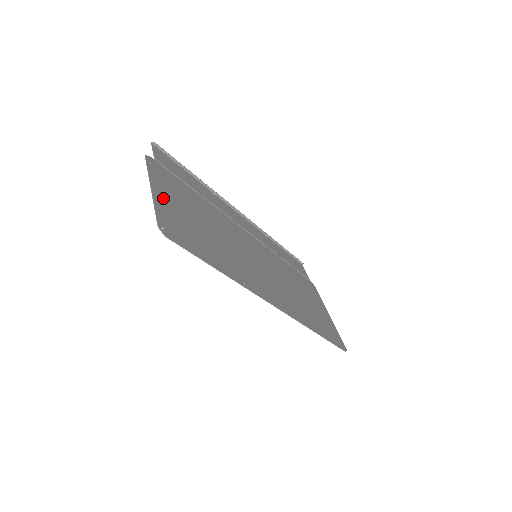
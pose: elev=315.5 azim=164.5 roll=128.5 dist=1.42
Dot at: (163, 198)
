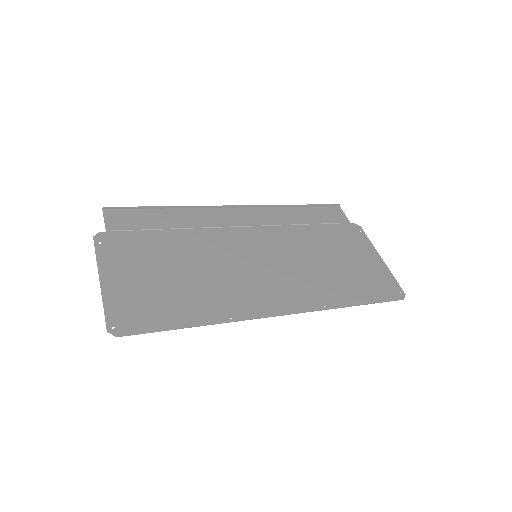
Dot at: (116, 282)
